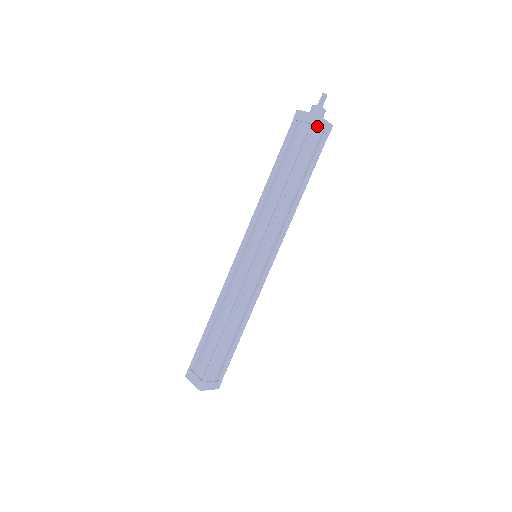
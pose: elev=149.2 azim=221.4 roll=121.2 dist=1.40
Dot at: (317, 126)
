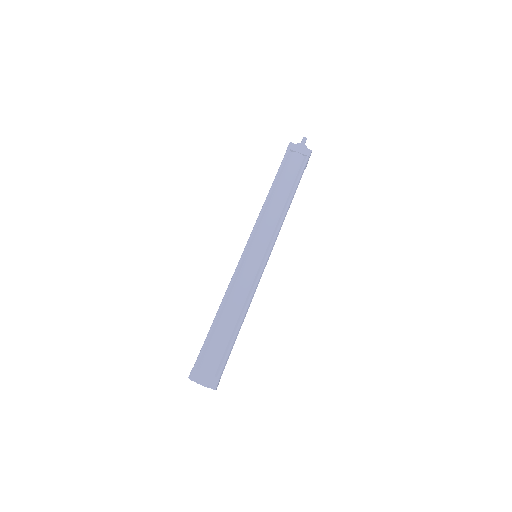
Dot at: (291, 150)
